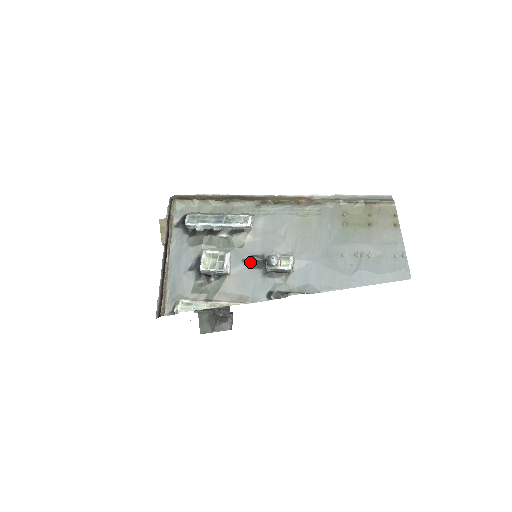
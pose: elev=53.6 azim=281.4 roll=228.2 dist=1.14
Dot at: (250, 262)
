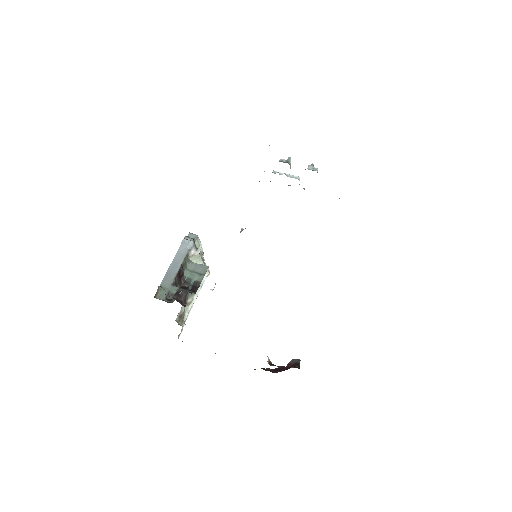
Dot at: occluded
